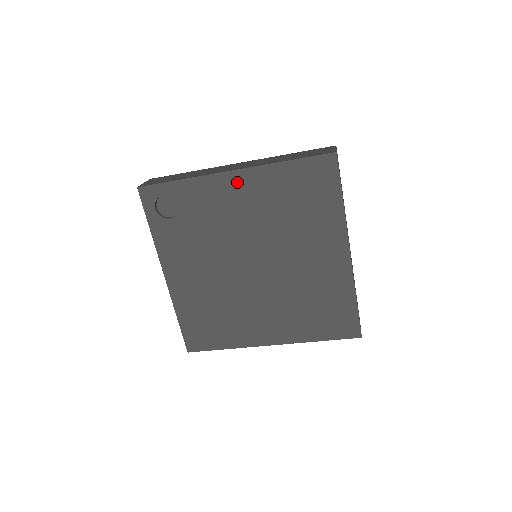
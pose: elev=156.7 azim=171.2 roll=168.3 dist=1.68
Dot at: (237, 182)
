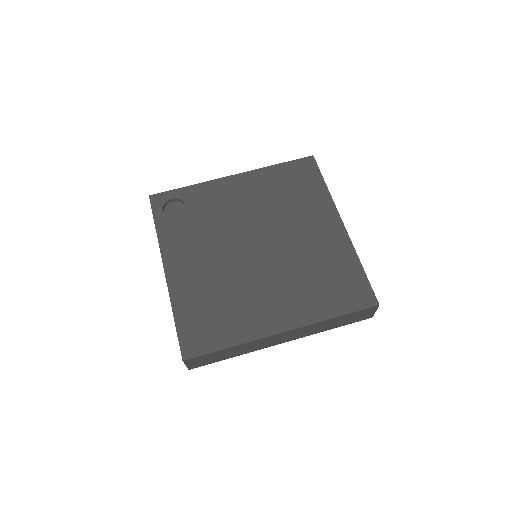
Dot at: (237, 182)
